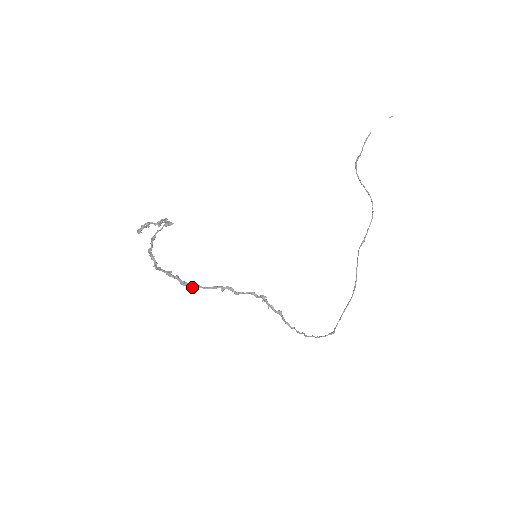
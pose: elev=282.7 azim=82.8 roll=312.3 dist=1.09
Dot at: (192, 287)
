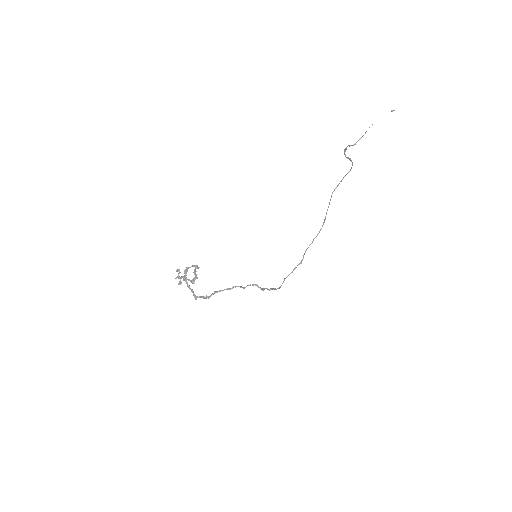
Dot at: occluded
